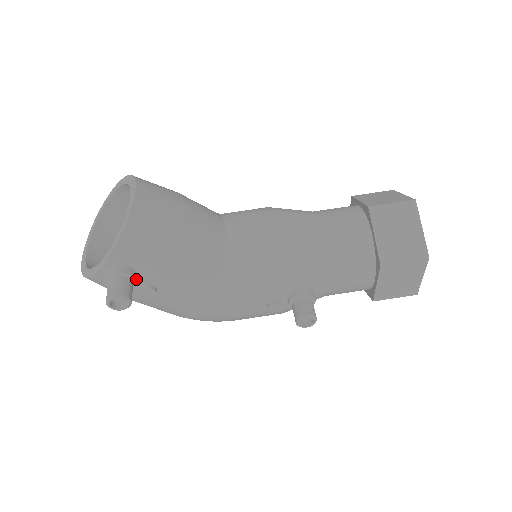
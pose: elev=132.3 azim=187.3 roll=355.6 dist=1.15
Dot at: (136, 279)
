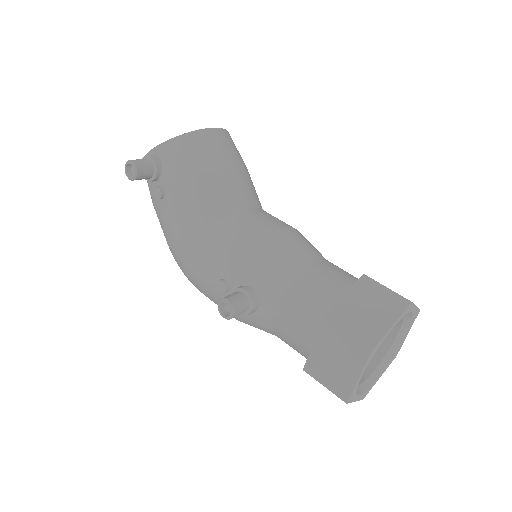
Dot at: (157, 173)
